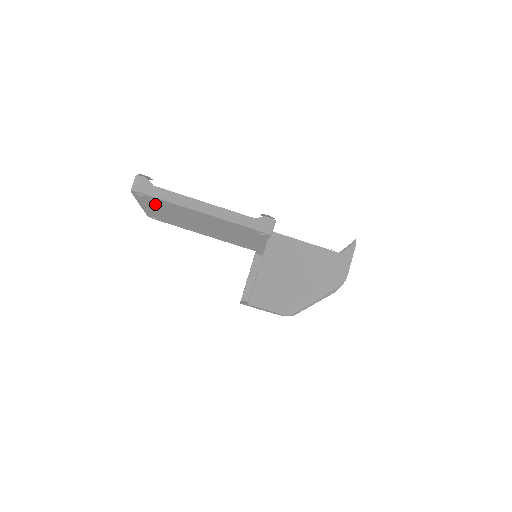
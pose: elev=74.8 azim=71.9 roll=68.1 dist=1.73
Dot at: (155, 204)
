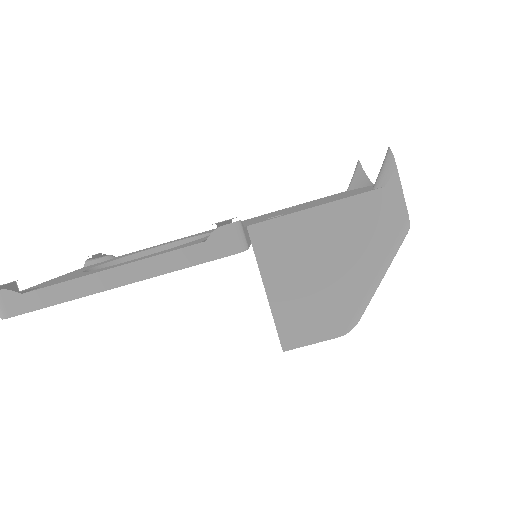
Dot at: occluded
